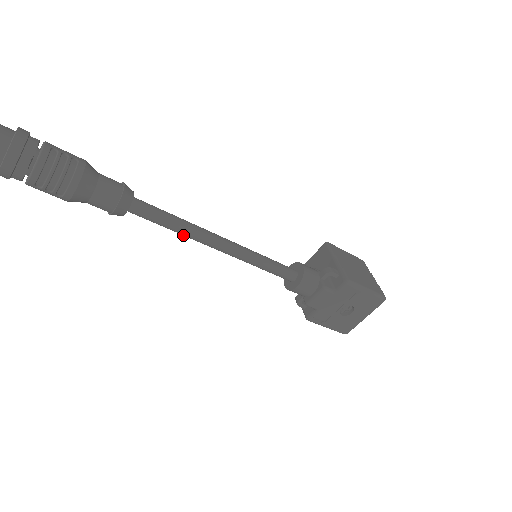
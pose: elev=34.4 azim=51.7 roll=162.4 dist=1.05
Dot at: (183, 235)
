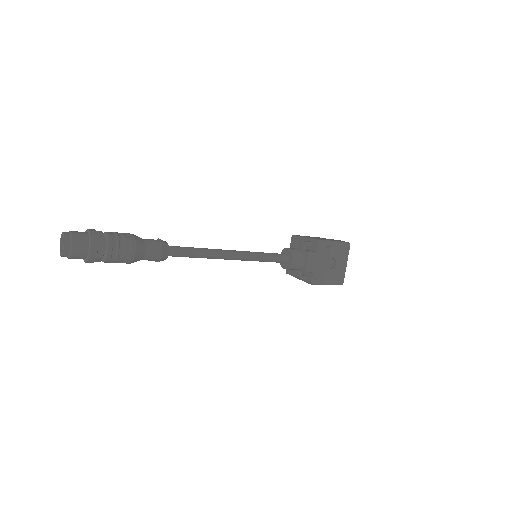
Dot at: (207, 258)
